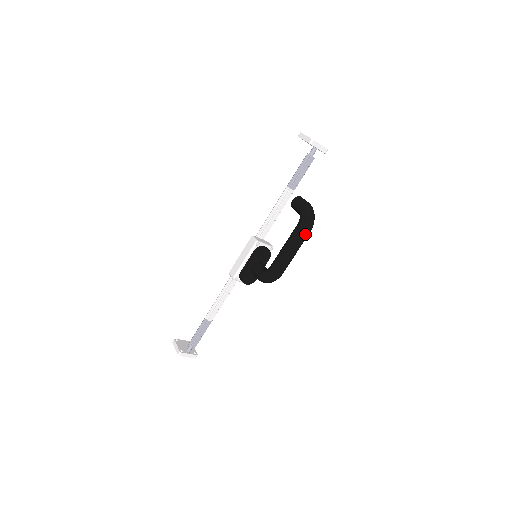
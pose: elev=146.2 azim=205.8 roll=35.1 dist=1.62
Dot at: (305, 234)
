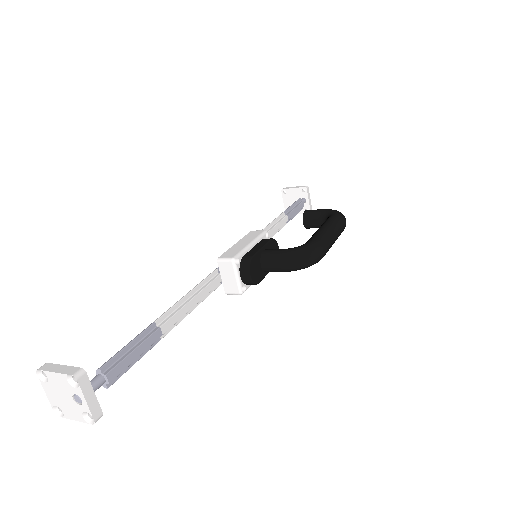
Dot at: (344, 224)
